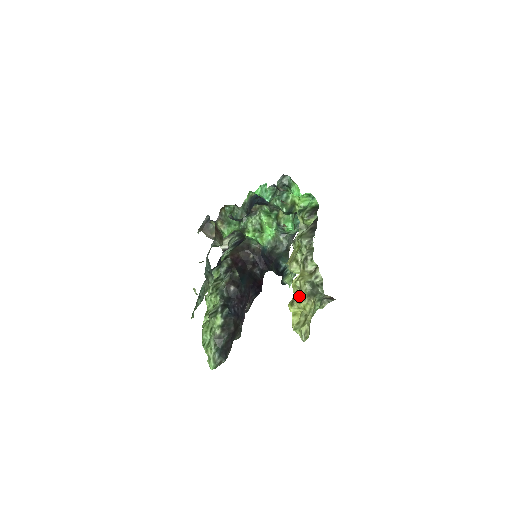
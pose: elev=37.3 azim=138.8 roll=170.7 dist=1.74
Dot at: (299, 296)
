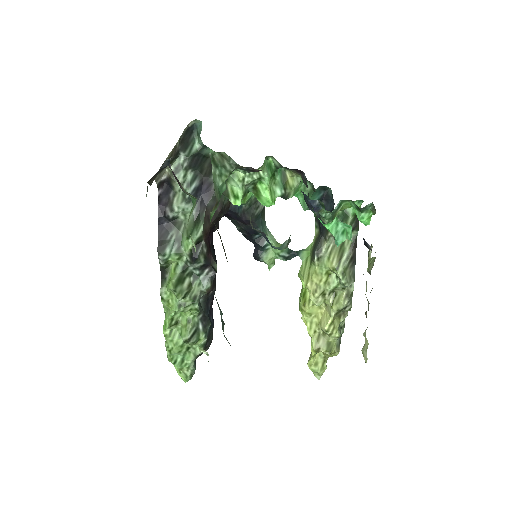
Dot at: (326, 343)
